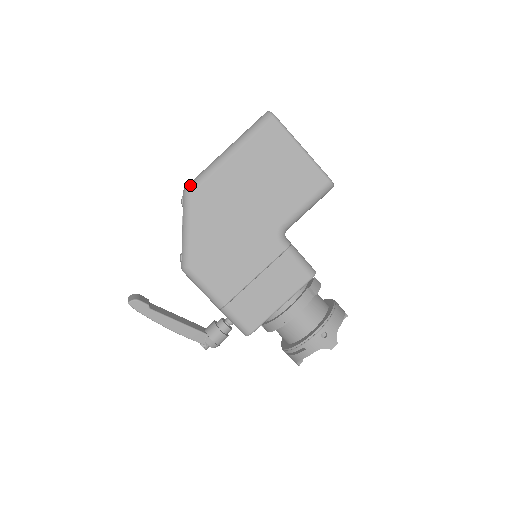
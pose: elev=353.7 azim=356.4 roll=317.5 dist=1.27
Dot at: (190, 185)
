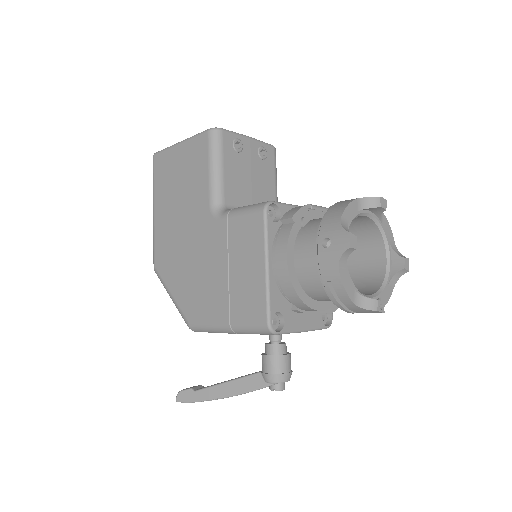
Dot at: (154, 262)
